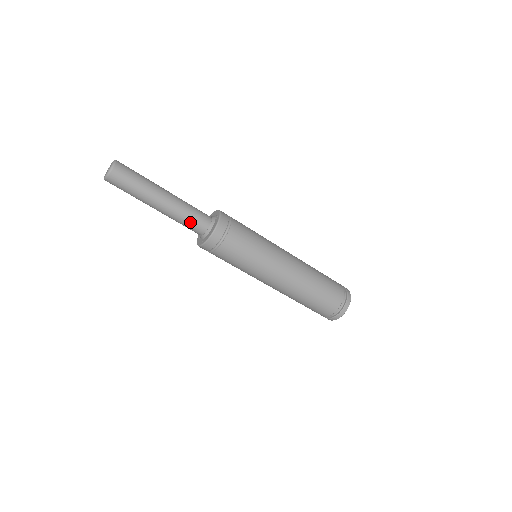
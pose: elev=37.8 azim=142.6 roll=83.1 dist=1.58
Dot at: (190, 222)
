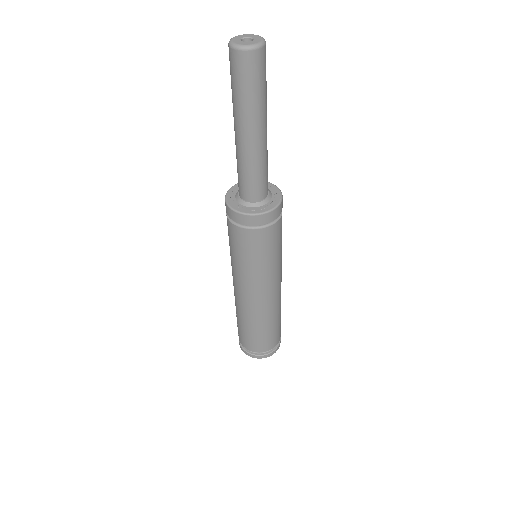
Dot at: (258, 179)
